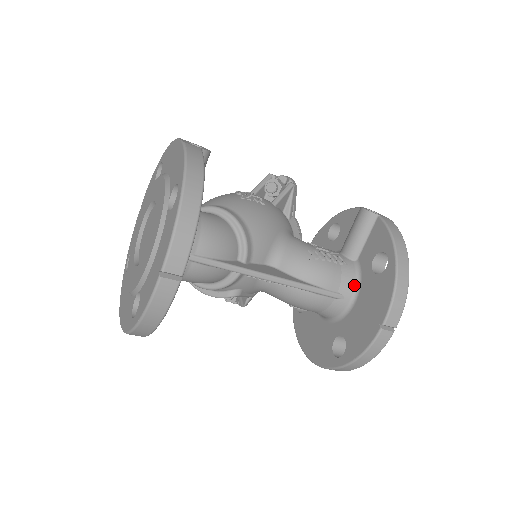
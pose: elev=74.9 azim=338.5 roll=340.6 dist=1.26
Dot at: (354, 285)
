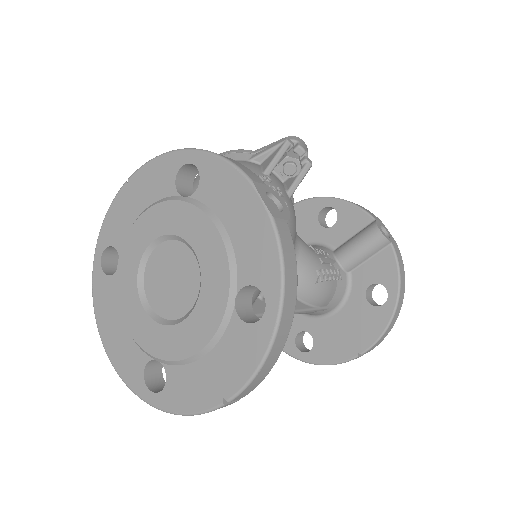
Dot at: (341, 299)
